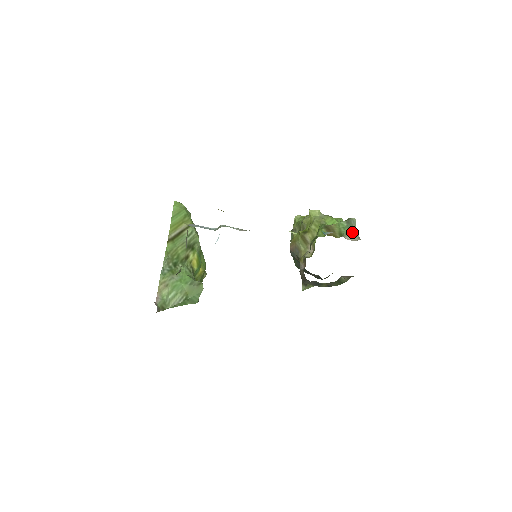
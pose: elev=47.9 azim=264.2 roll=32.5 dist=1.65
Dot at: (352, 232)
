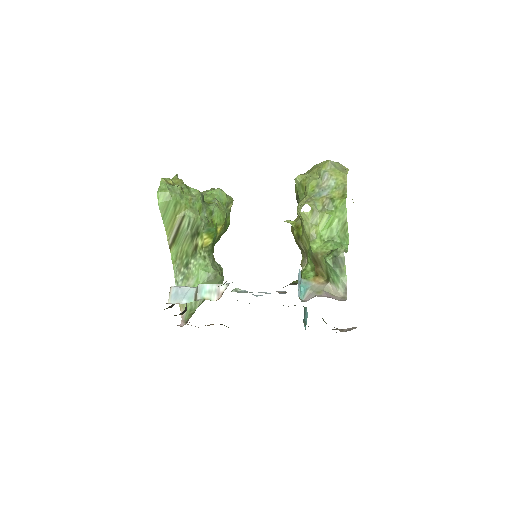
Dot at: (339, 278)
